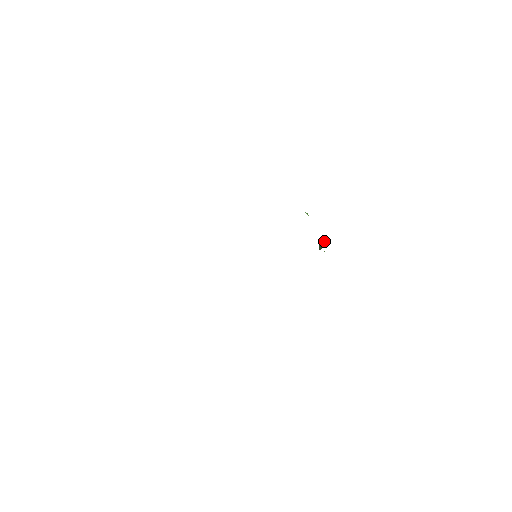
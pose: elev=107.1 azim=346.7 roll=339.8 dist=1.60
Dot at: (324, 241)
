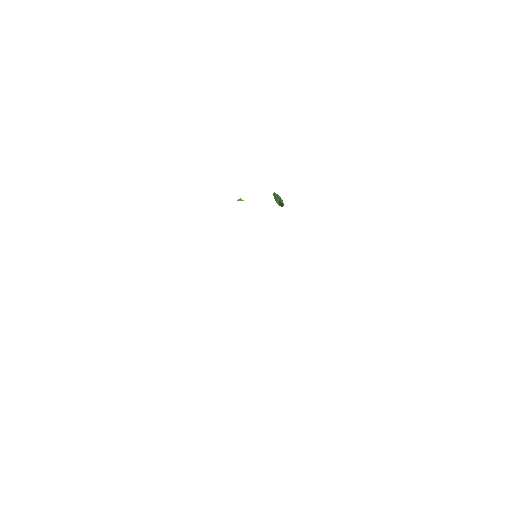
Dot at: occluded
